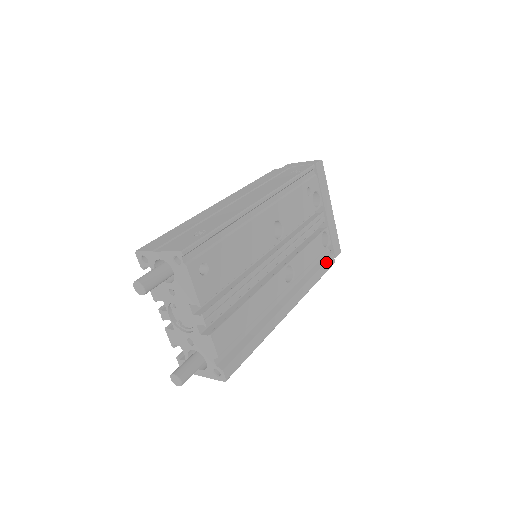
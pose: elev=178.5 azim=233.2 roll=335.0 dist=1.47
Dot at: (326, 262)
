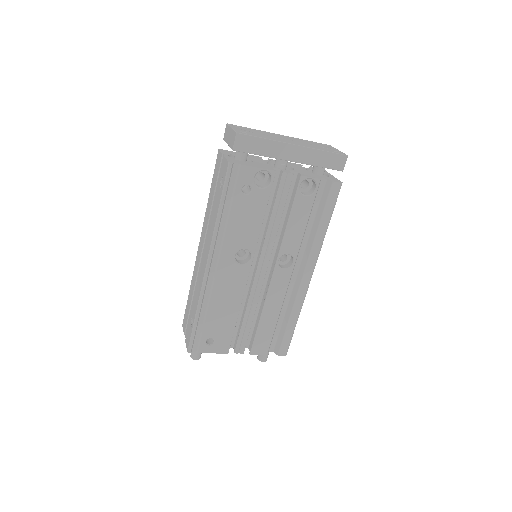
Dot at: (327, 200)
